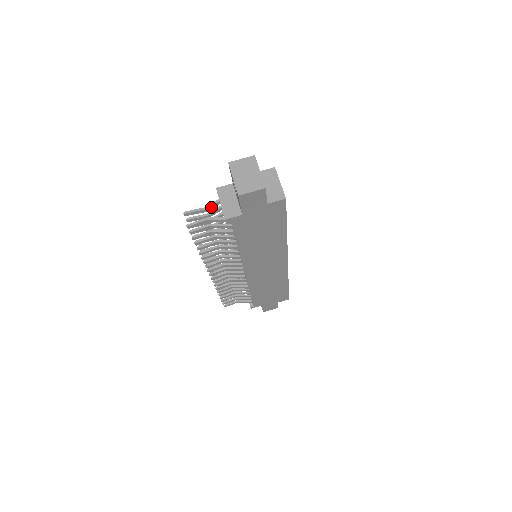
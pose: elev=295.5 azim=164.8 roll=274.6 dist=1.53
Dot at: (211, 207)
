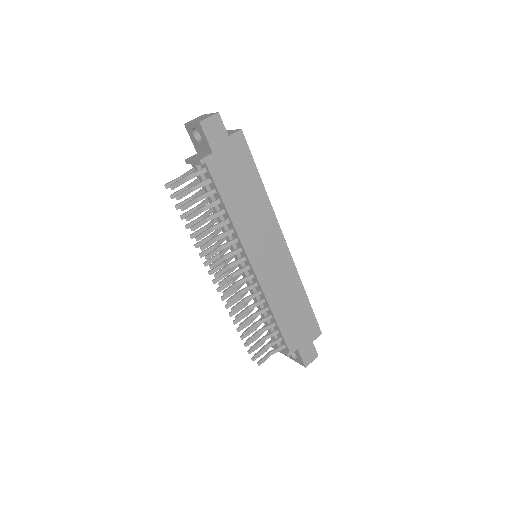
Dot at: occluded
